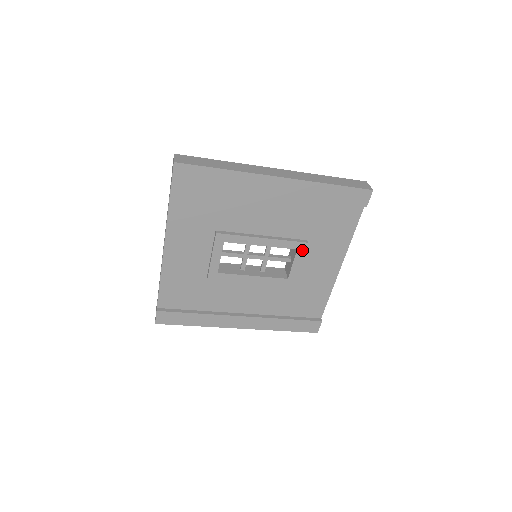
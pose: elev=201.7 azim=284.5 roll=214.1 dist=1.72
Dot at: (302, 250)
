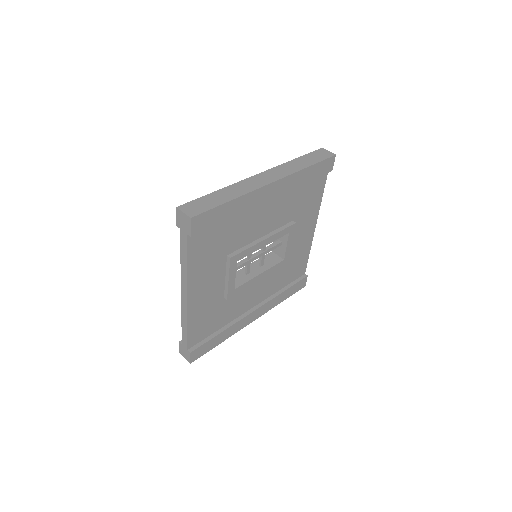
Dot at: (292, 231)
